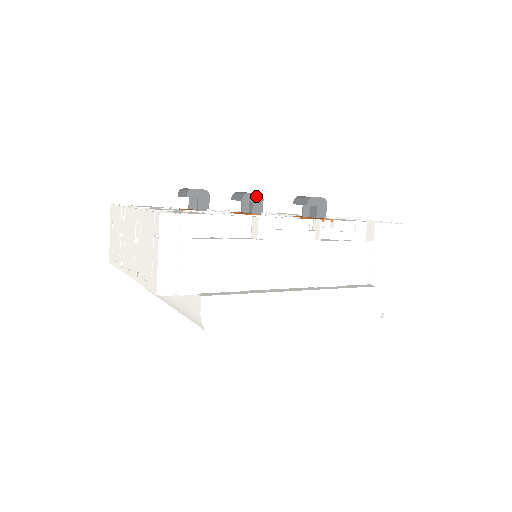
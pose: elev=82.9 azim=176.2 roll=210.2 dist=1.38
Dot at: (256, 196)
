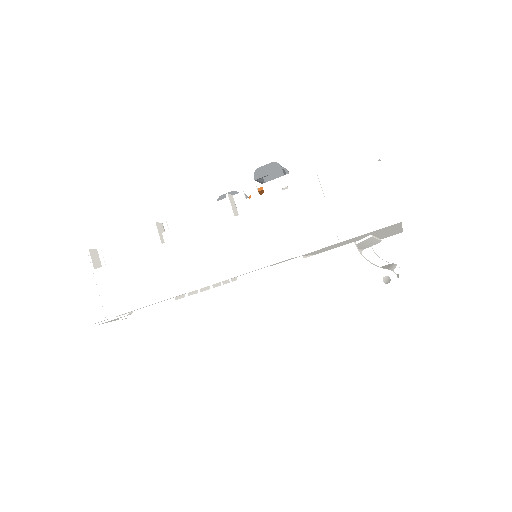
Dot at: occluded
